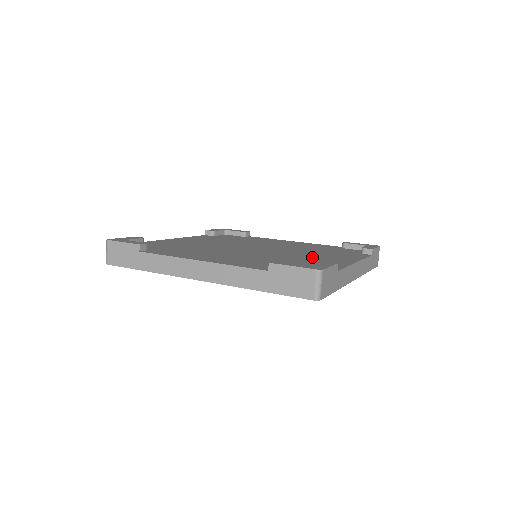
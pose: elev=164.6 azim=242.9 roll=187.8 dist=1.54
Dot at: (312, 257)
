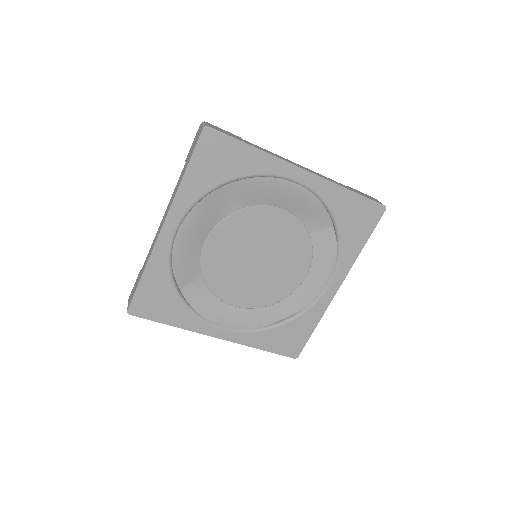
Dot at: occluded
